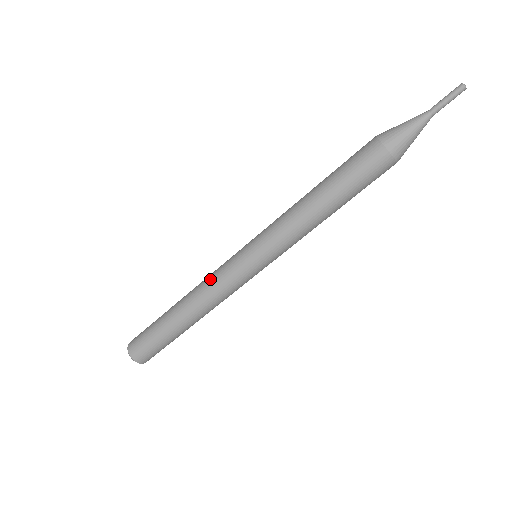
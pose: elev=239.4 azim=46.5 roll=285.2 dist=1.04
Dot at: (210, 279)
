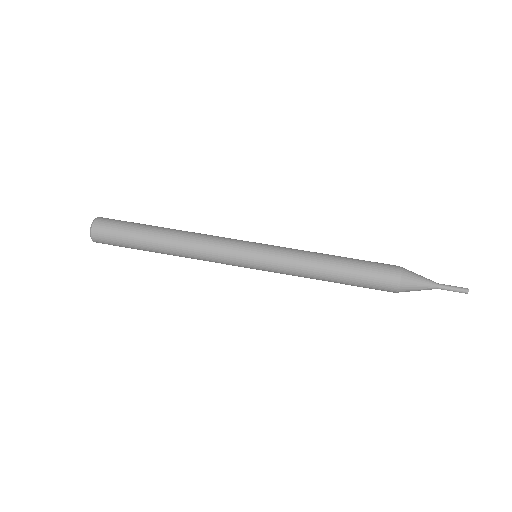
Dot at: (212, 239)
